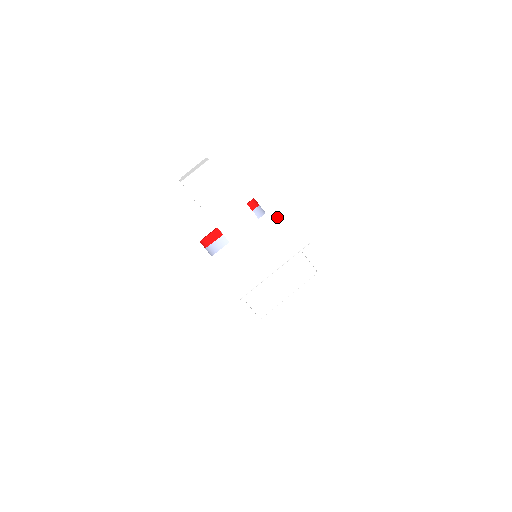
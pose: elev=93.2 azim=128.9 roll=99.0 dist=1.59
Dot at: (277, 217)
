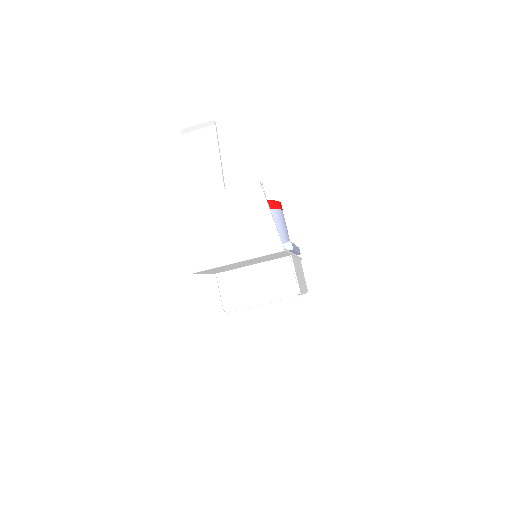
Dot at: (244, 198)
